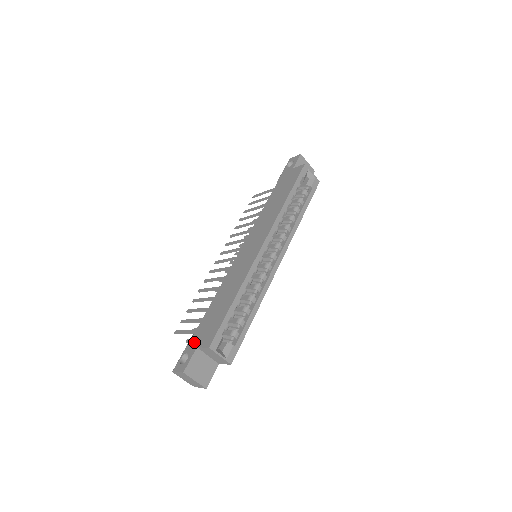
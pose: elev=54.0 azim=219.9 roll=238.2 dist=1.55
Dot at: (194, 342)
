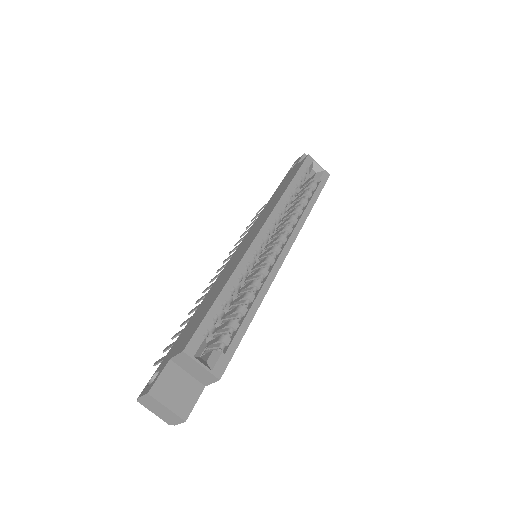
Dot at: (168, 356)
